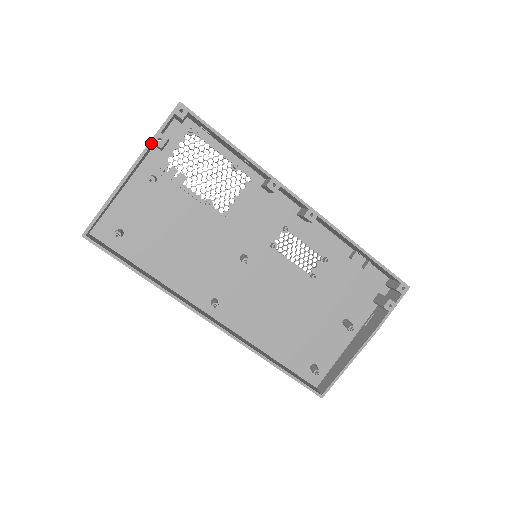
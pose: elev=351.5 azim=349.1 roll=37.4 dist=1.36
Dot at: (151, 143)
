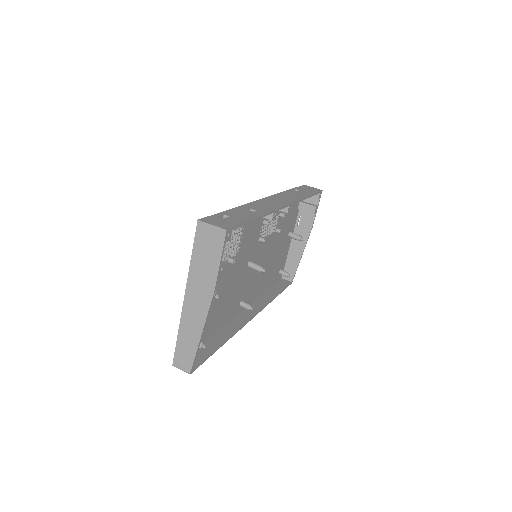
Dot at: occluded
